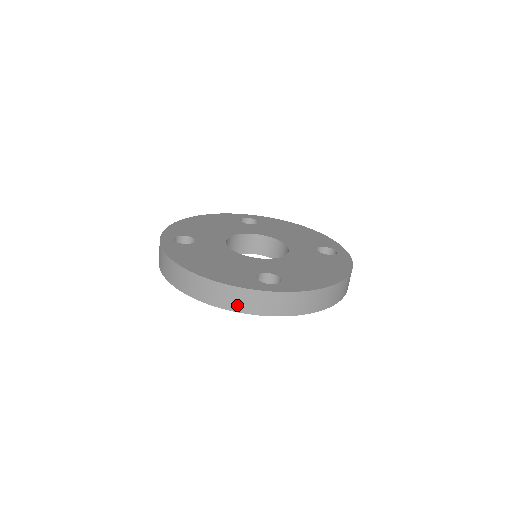
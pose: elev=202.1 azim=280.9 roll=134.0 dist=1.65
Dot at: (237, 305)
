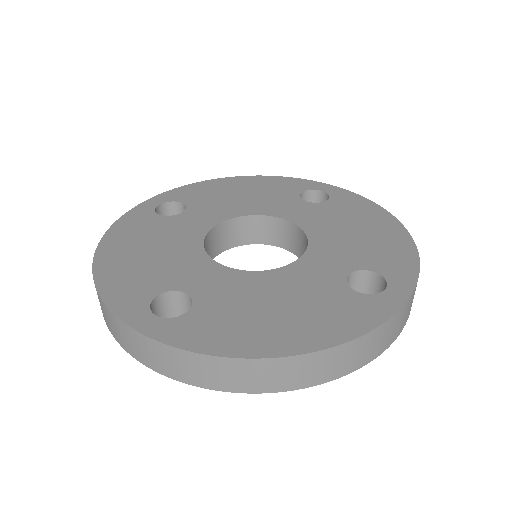
Dot at: (112, 328)
